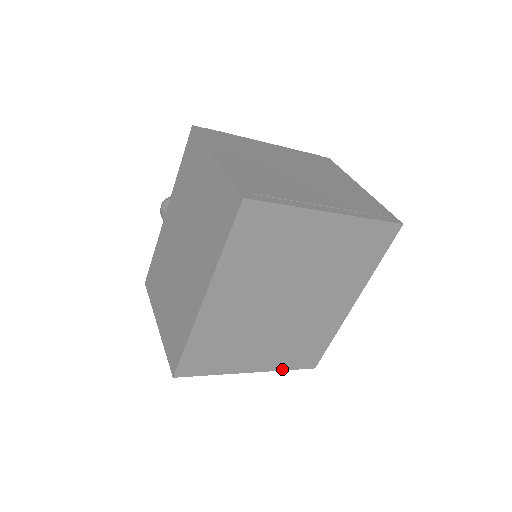
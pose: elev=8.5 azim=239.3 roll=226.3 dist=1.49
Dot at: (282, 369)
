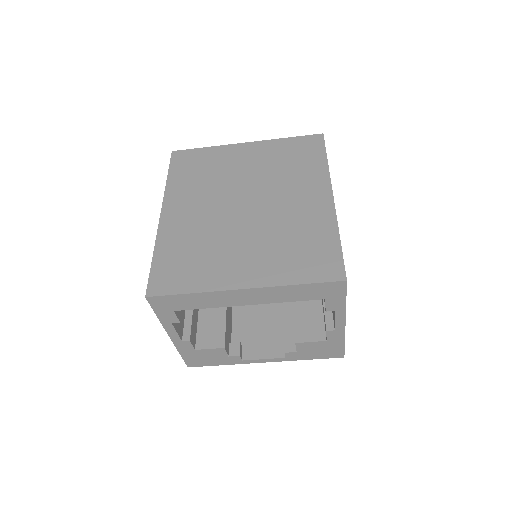
Dot at: (290, 284)
